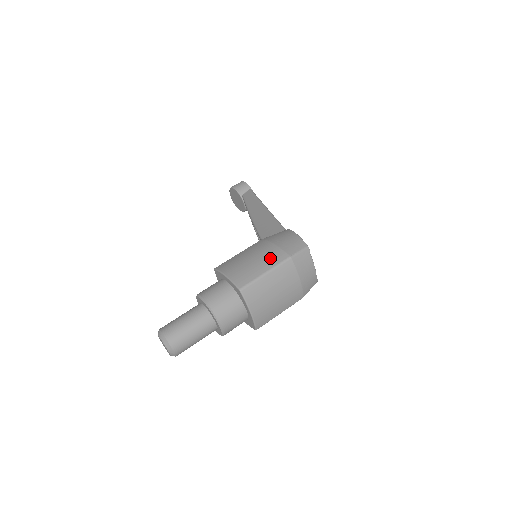
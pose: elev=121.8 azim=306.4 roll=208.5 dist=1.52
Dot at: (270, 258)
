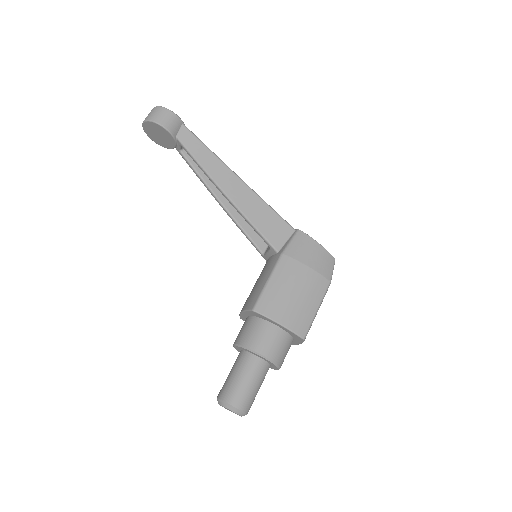
Dot at: (315, 290)
